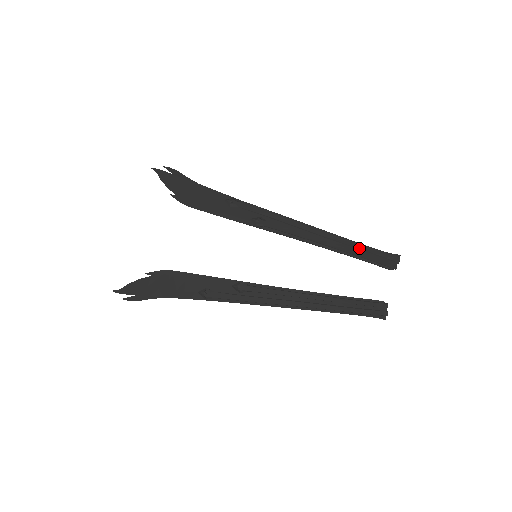
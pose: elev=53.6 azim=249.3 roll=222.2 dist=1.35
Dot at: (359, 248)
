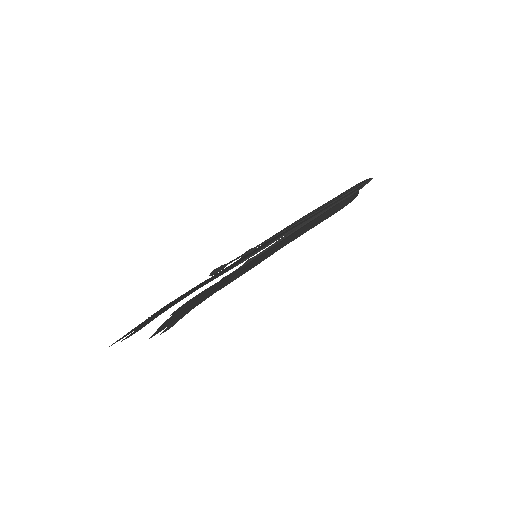
Dot at: (329, 211)
